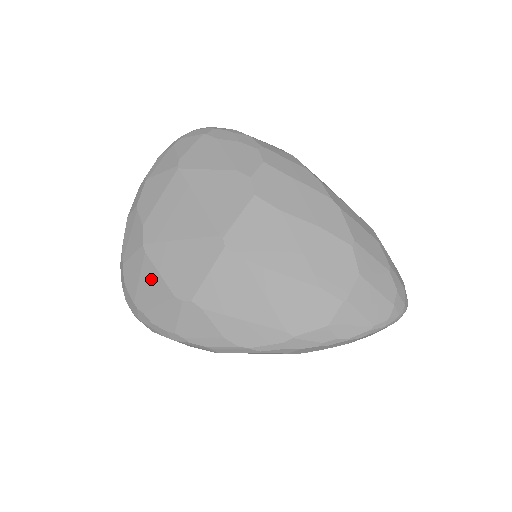
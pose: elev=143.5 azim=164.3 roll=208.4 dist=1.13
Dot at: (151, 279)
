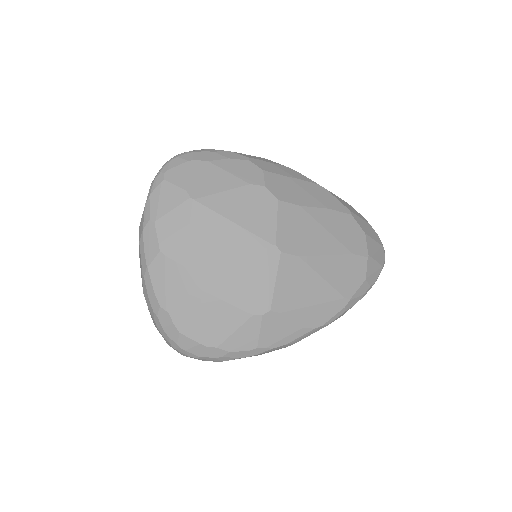
Dot at: (217, 312)
